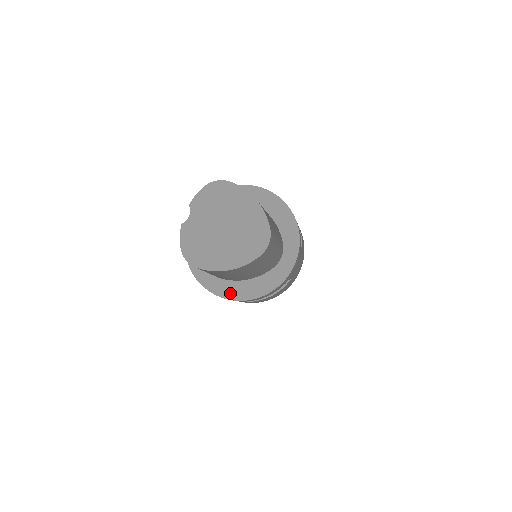
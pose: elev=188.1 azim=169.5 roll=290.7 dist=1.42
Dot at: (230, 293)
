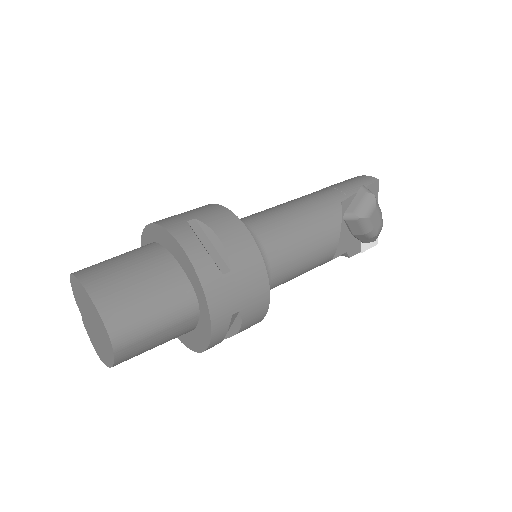
Dot at: (191, 345)
